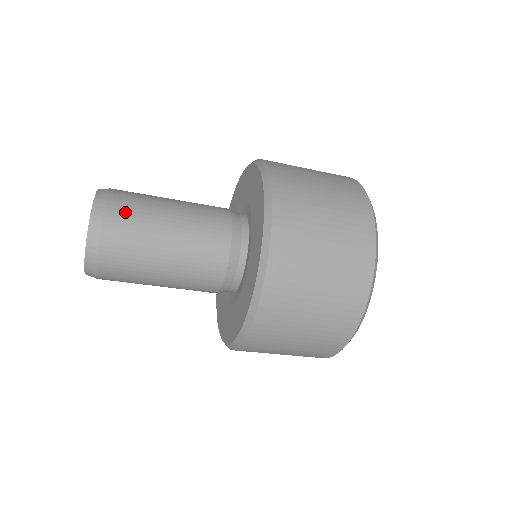
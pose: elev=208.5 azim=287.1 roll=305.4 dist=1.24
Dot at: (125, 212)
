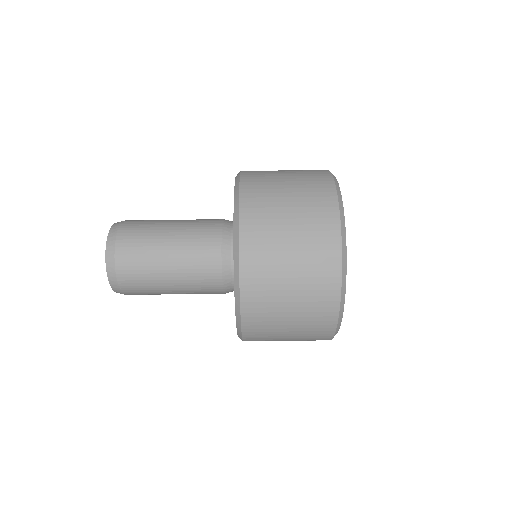
Dot at: (137, 223)
